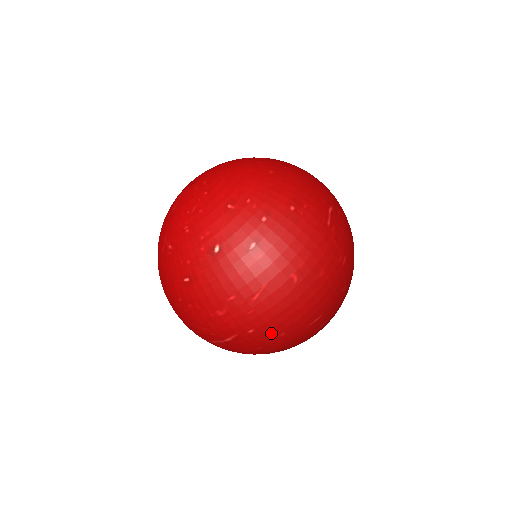
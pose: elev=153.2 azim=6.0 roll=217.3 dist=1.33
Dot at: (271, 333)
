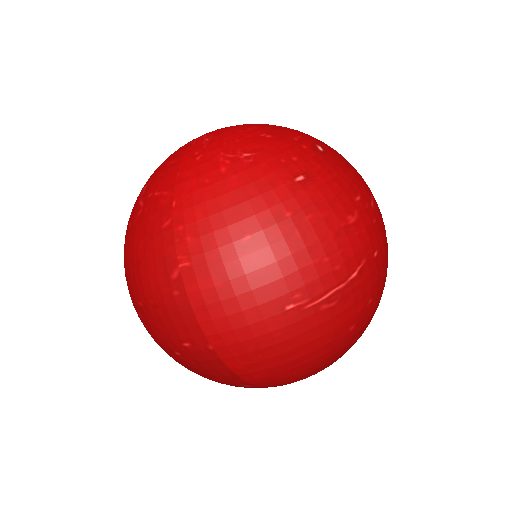
Dot at: (383, 265)
